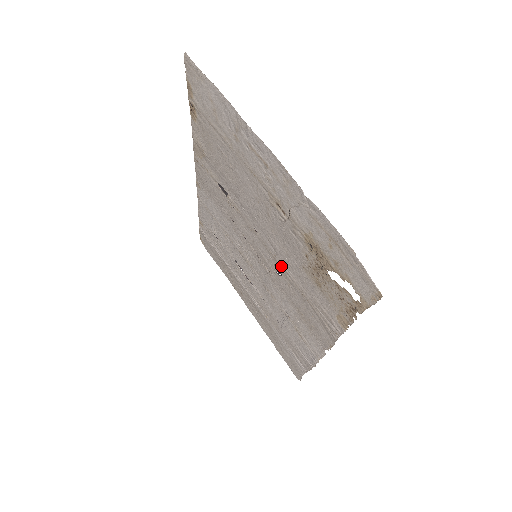
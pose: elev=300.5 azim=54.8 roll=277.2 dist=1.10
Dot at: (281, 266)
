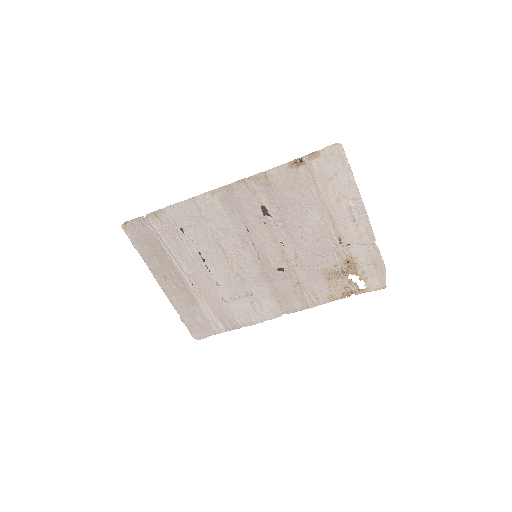
Dot at: (292, 266)
